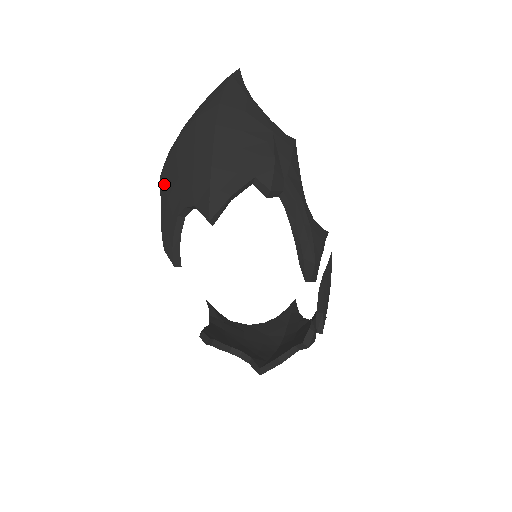
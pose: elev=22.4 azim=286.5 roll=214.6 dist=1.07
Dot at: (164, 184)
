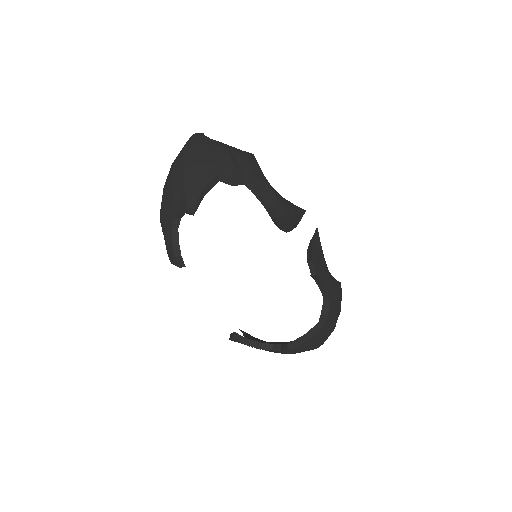
Dot at: (161, 219)
